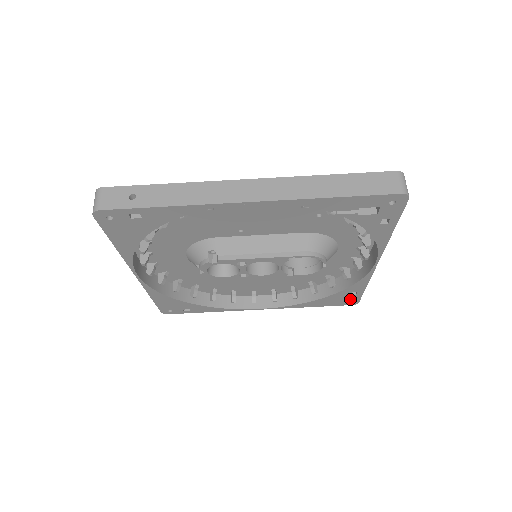
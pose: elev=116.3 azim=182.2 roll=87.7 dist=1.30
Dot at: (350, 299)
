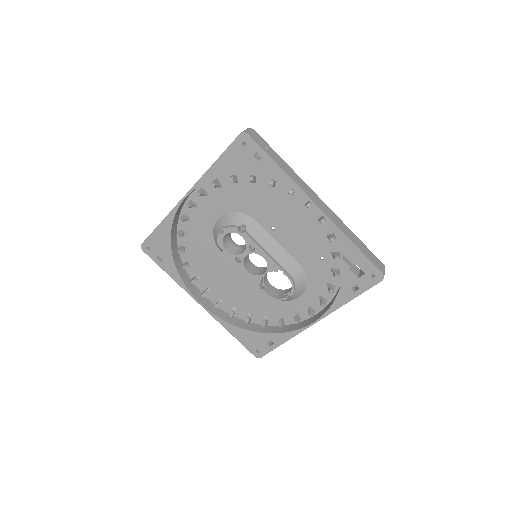
Dot at: (261, 348)
